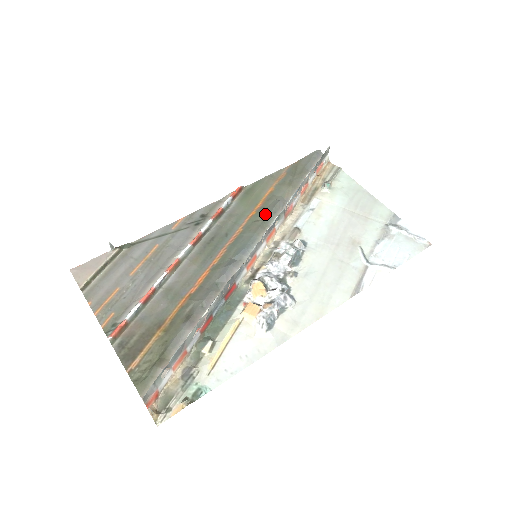
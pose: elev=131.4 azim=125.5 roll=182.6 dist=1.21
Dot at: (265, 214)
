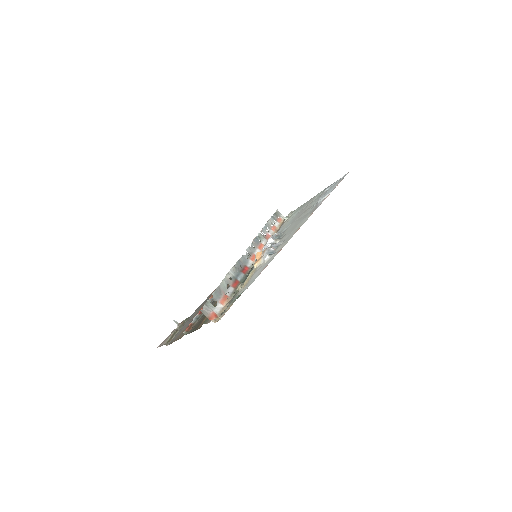
Dot at: occluded
